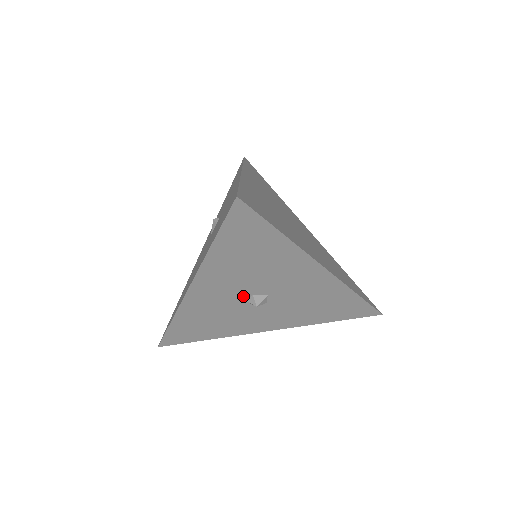
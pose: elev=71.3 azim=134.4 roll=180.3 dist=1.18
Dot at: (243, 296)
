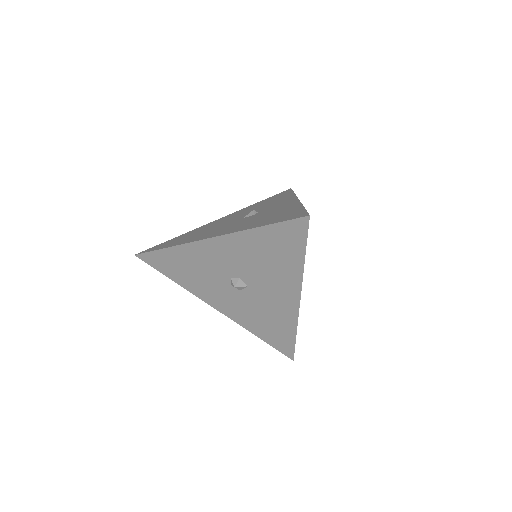
Dot at: (233, 273)
